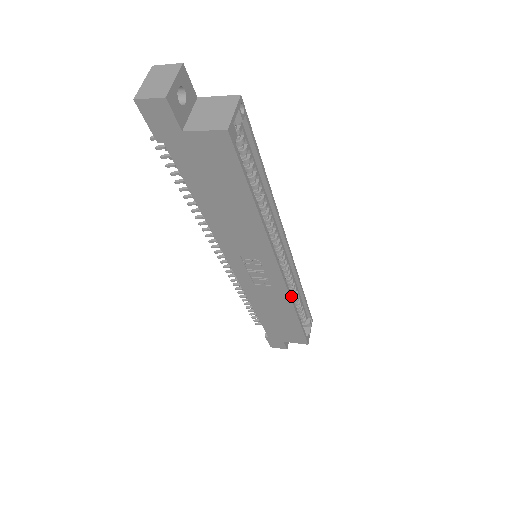
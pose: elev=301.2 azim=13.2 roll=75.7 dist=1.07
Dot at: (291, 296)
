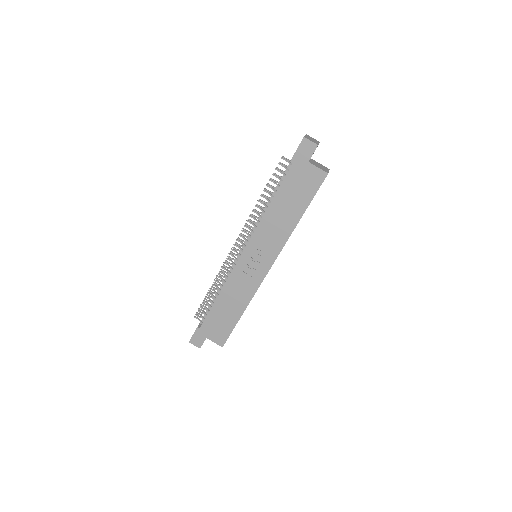
Dot at: occluded
